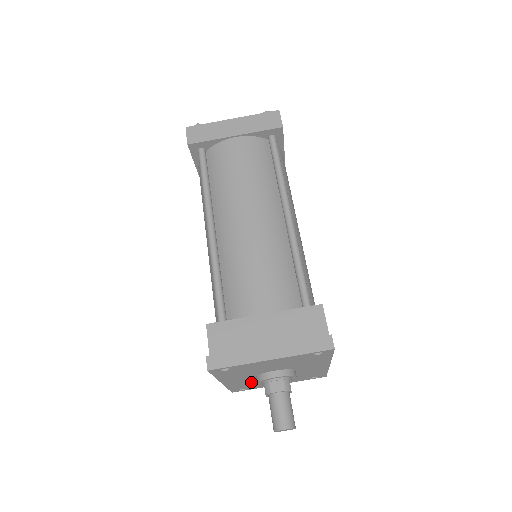
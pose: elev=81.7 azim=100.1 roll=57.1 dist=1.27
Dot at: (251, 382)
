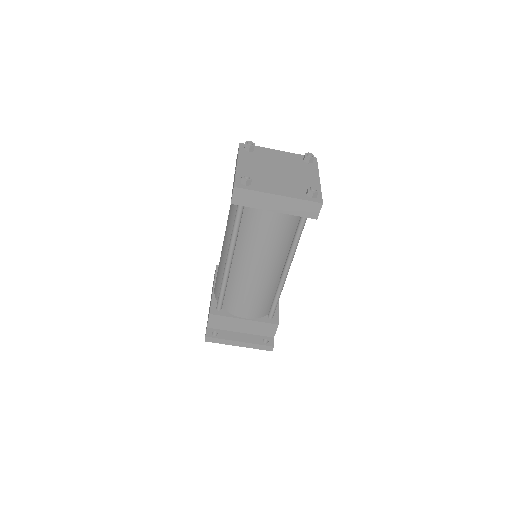
Dot at: occluded
